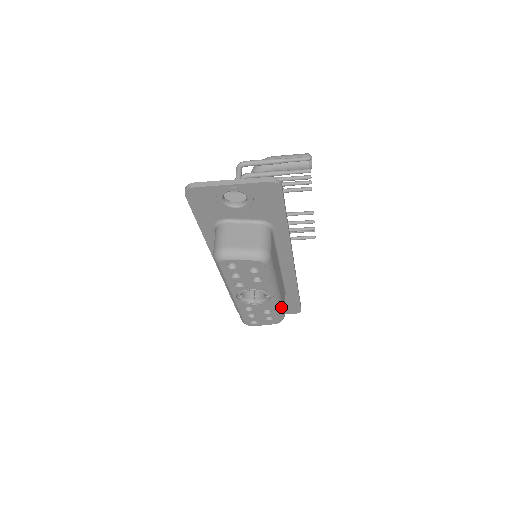
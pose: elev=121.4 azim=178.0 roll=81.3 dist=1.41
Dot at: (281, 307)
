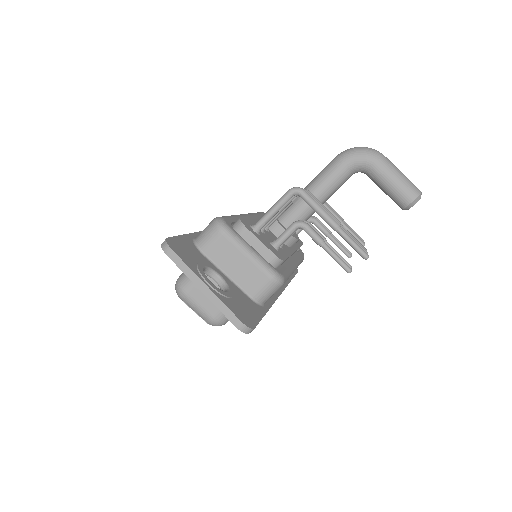
Dot at: occluded
